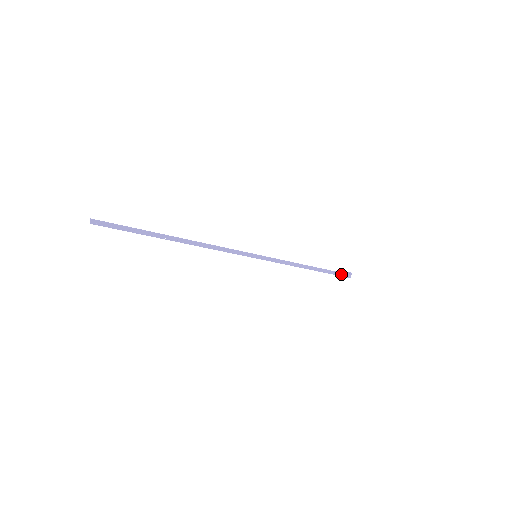
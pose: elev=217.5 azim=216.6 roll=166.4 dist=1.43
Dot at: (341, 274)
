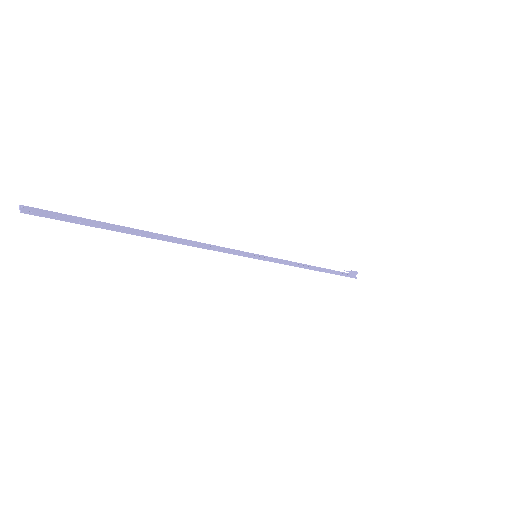
Dot at: (347, 274)
